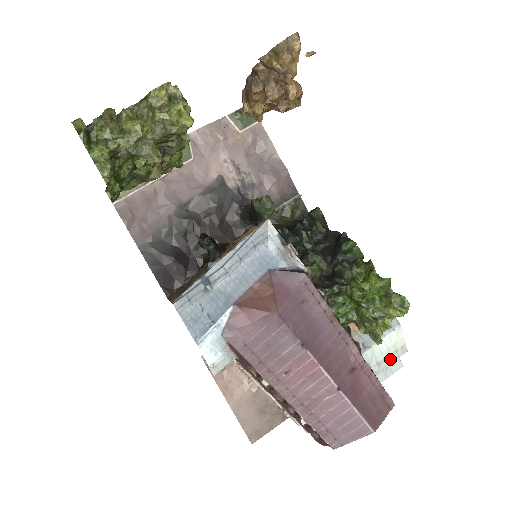
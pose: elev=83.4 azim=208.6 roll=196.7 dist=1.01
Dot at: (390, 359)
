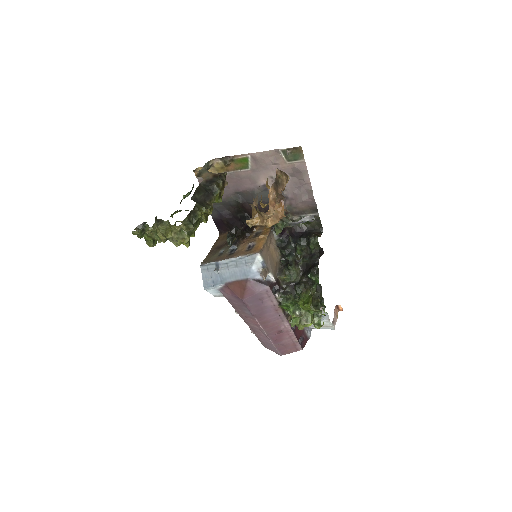
Dot at: (322, 326)
